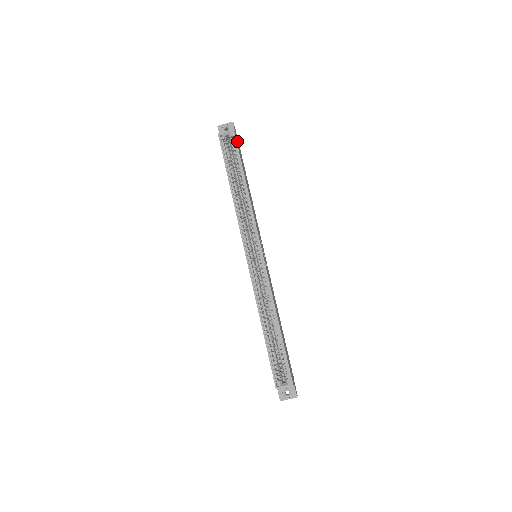
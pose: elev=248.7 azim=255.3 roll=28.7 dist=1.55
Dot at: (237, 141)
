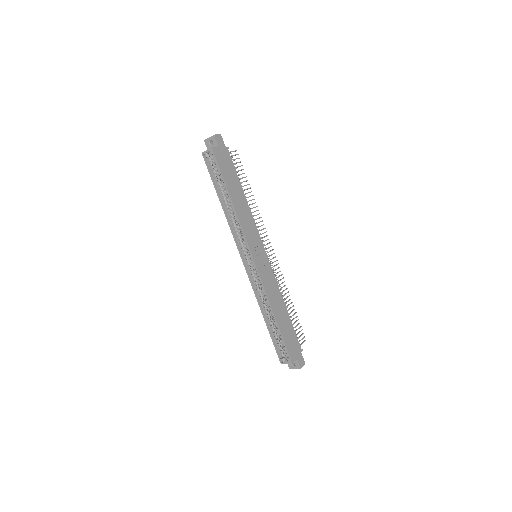
Dot at: (221, 154)
